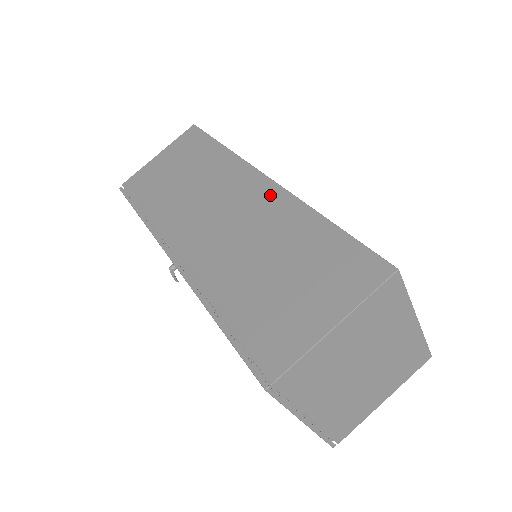
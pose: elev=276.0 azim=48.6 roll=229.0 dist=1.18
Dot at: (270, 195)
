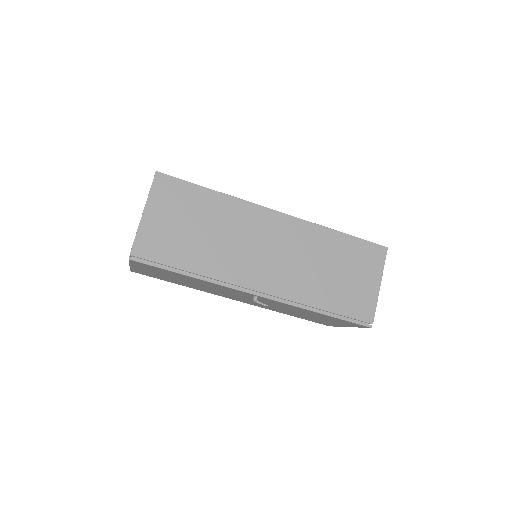
Dot at: (294, 226)
